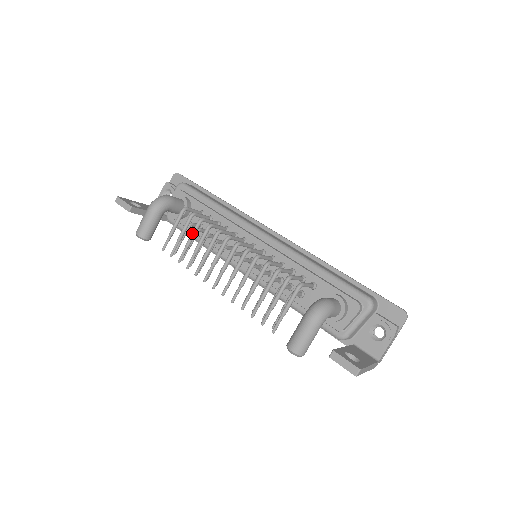
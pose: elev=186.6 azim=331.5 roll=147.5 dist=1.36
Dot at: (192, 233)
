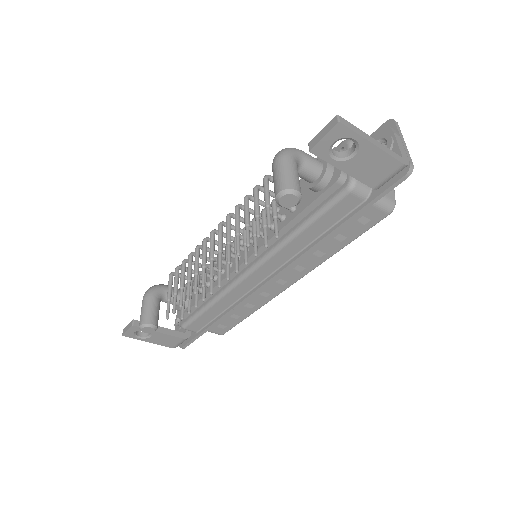
Dot at: (181, 274)
